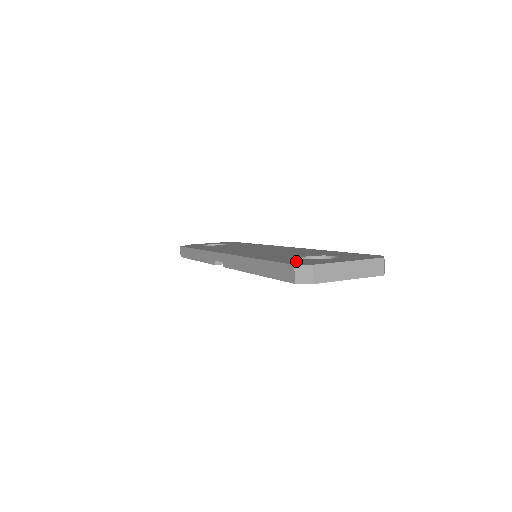
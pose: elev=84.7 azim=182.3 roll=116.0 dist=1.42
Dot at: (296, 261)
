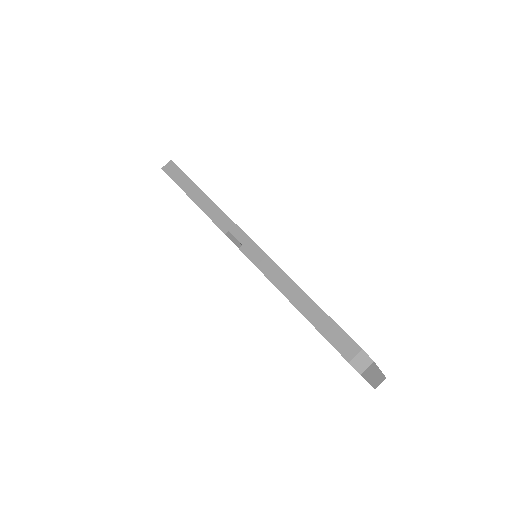
Dot at: occluded
